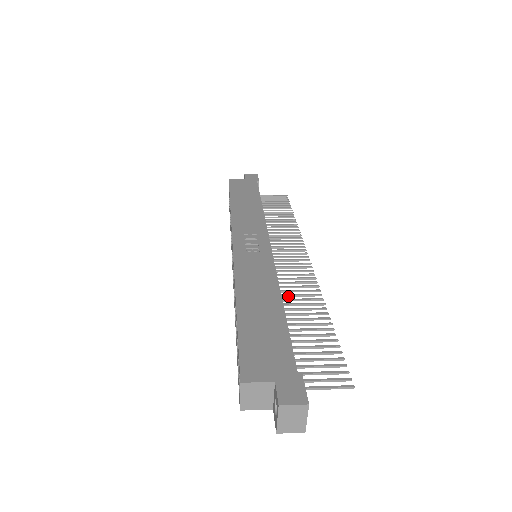
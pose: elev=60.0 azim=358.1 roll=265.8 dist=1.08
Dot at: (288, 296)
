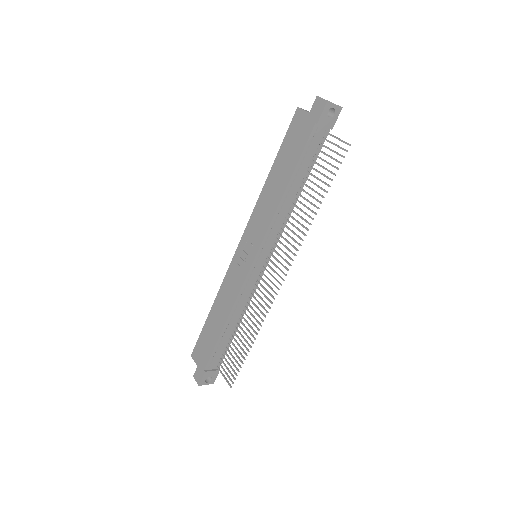
Dot at: (251, 307)
